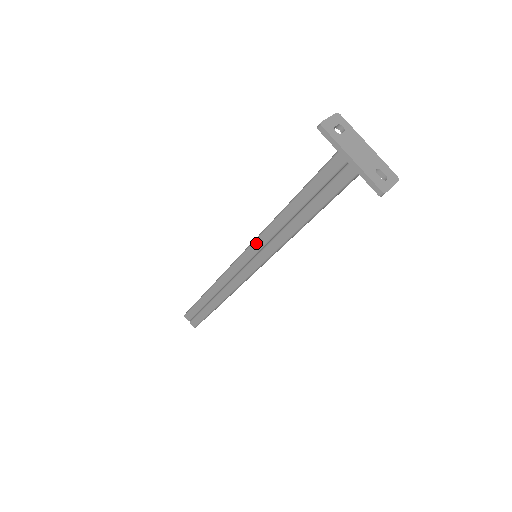
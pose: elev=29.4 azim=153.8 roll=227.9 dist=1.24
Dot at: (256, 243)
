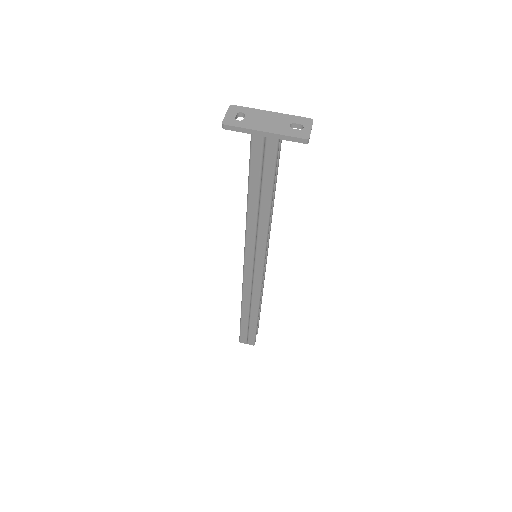
Dot at: (247, 246)
